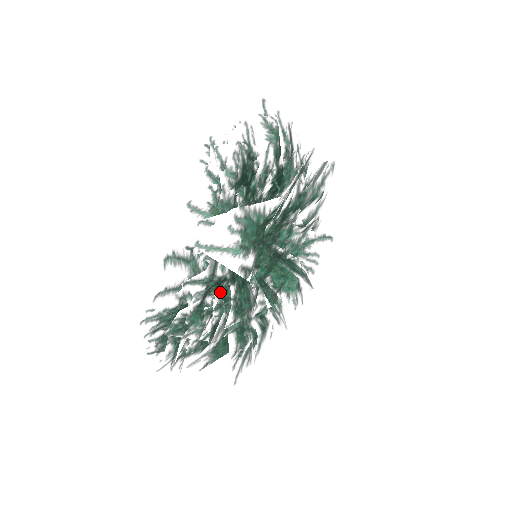
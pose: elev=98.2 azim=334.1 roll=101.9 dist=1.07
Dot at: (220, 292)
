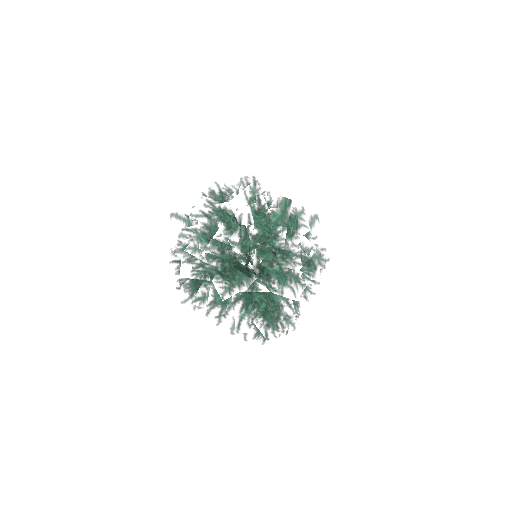
Dot at: occluded
